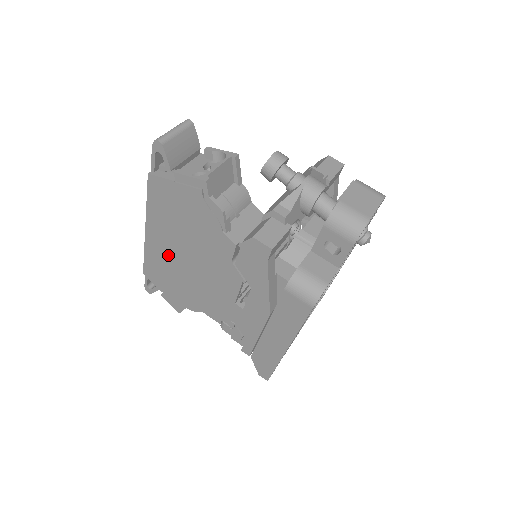
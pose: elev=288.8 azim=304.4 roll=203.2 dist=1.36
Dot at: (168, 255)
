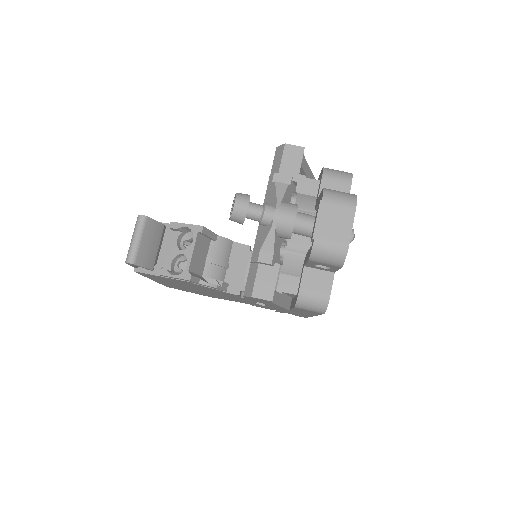
Dot at: (182, 287)
